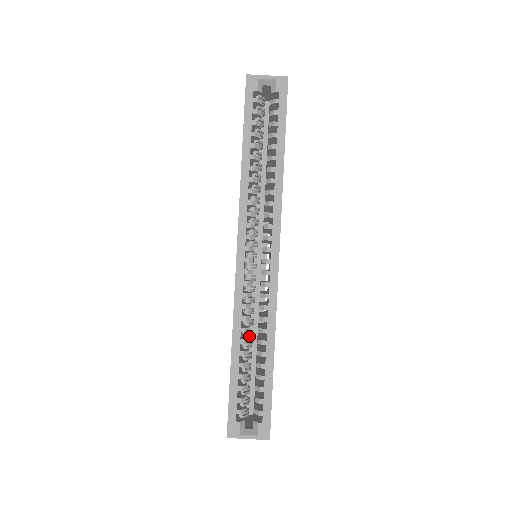
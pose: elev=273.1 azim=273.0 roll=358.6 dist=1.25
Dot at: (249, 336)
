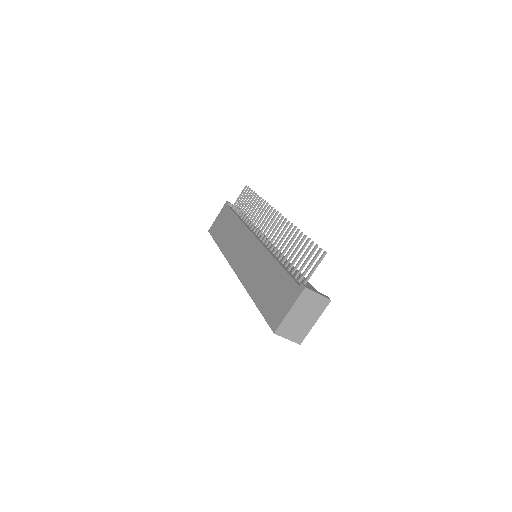
Dot at: occluded
